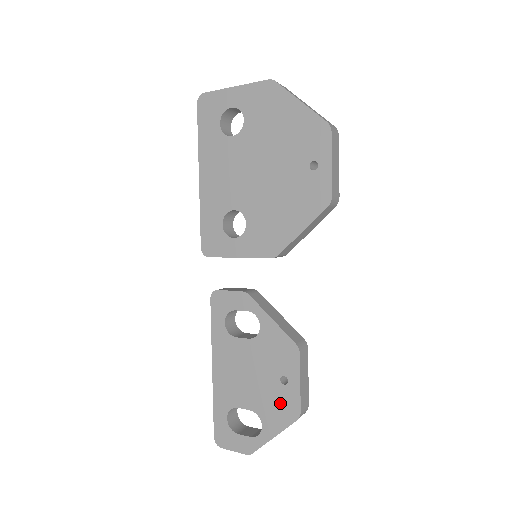
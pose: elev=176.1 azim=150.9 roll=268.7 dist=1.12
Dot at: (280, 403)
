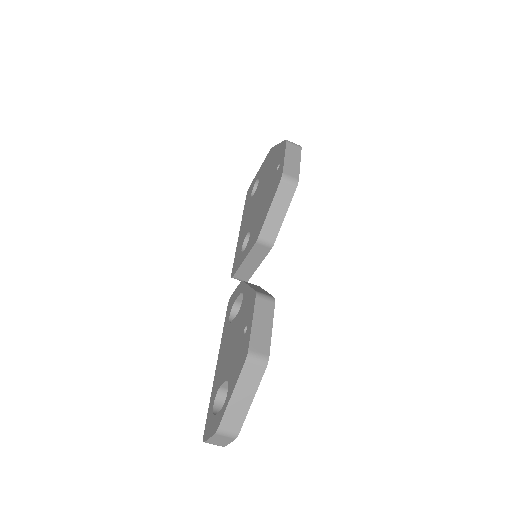
Dot at: (240, 354)
